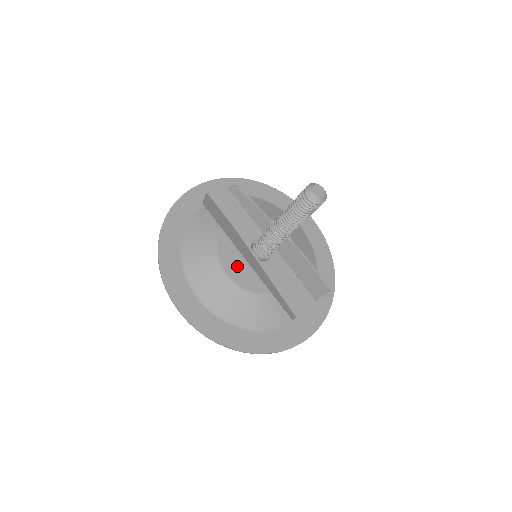
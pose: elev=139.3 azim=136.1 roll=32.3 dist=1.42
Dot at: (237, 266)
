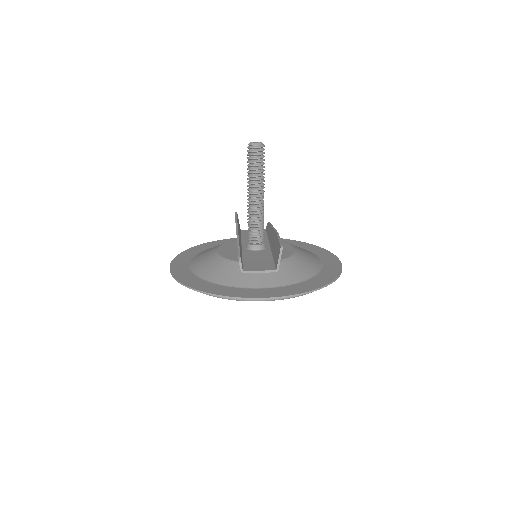
Dot at: (230, 249)
